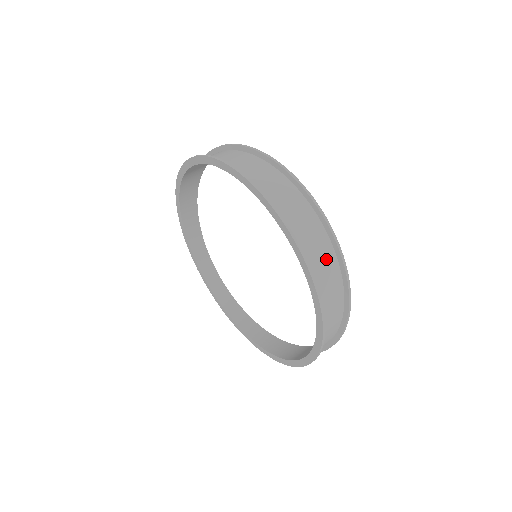
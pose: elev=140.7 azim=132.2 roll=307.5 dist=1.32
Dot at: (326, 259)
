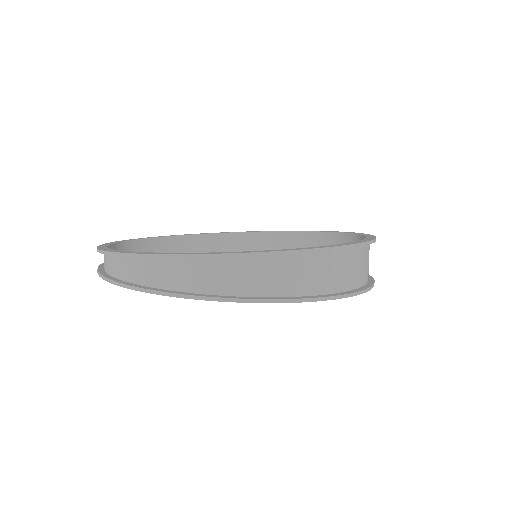
Dot at: occluded
